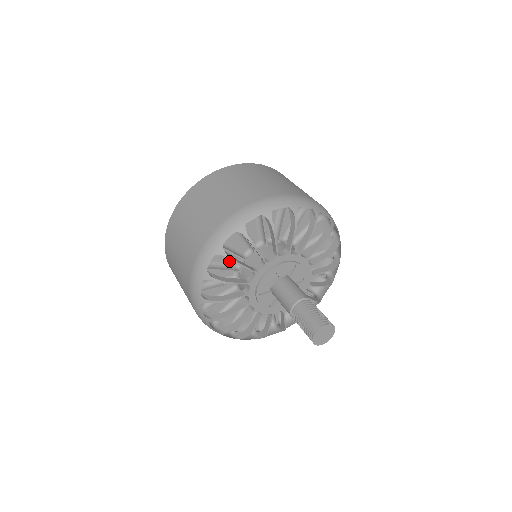
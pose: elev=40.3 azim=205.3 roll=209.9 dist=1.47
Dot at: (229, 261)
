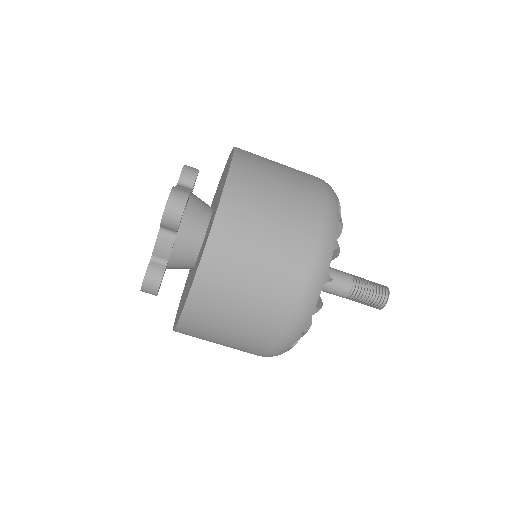
Dot at: occluded
